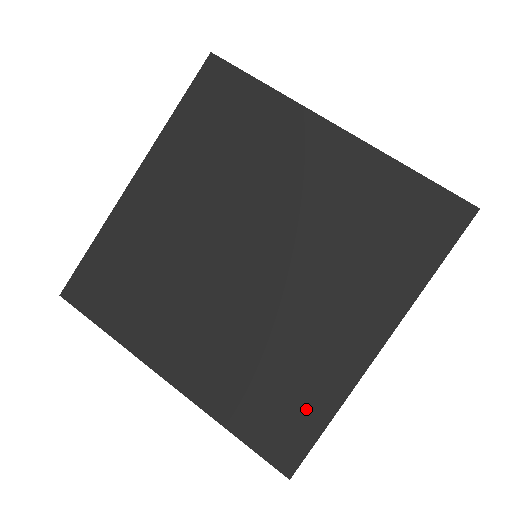
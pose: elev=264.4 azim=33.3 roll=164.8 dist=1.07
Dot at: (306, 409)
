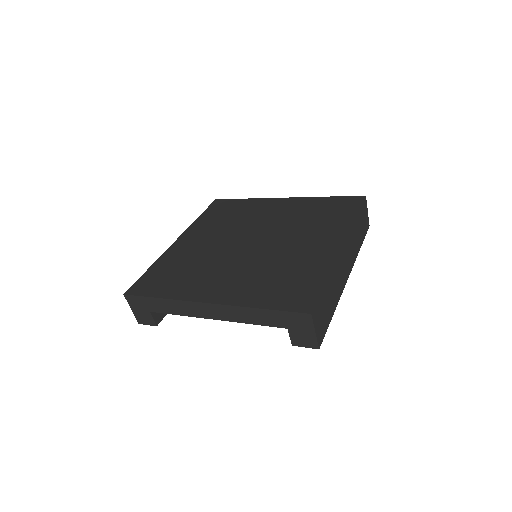
Dot at: (309, 280)
